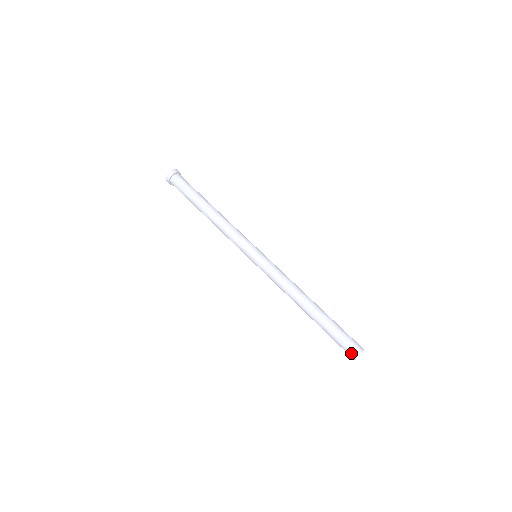
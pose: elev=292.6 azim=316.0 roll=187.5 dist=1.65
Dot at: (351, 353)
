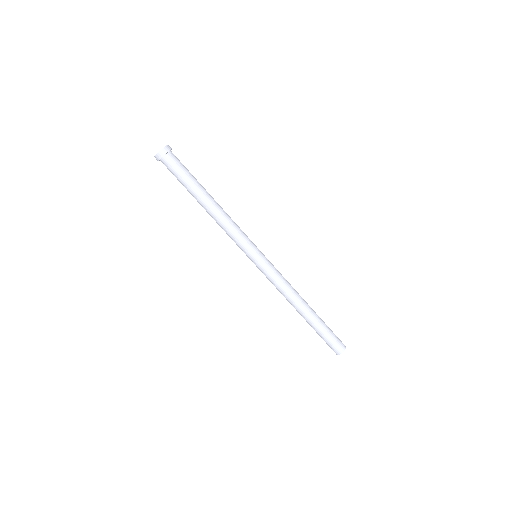
Dot at: occluded
